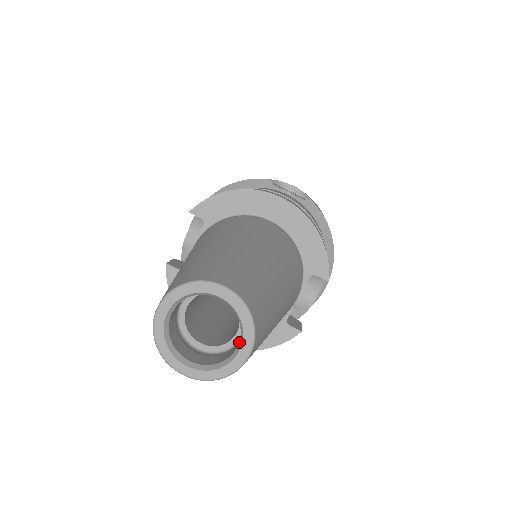
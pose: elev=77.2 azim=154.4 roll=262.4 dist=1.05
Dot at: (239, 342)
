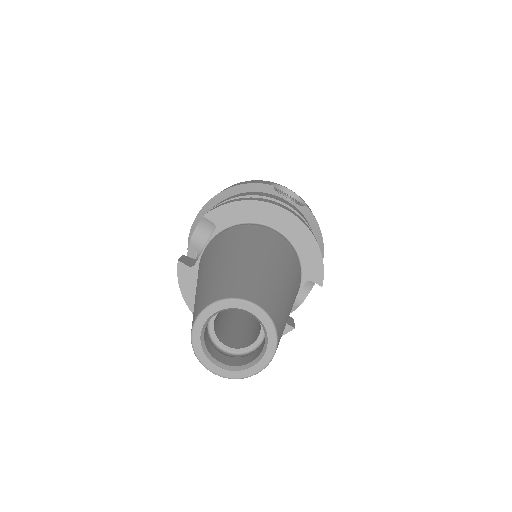
Dot at: (263, 349)
